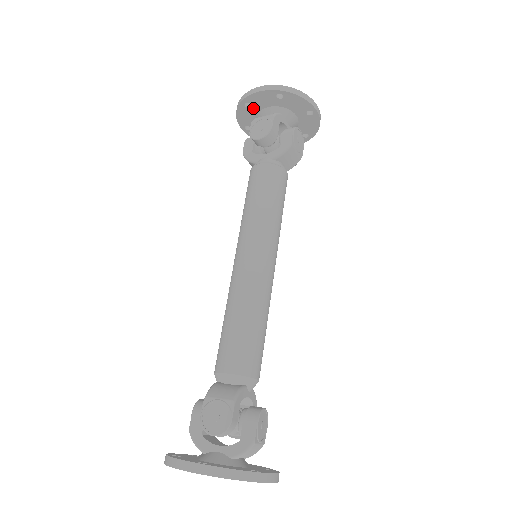
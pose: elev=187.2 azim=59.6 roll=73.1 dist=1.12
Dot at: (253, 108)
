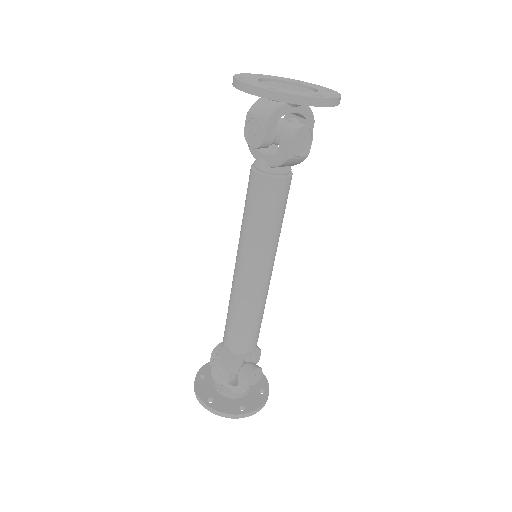
Dot at: occluded
